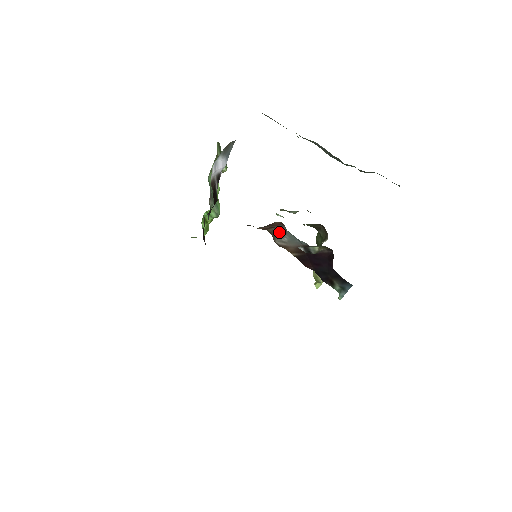
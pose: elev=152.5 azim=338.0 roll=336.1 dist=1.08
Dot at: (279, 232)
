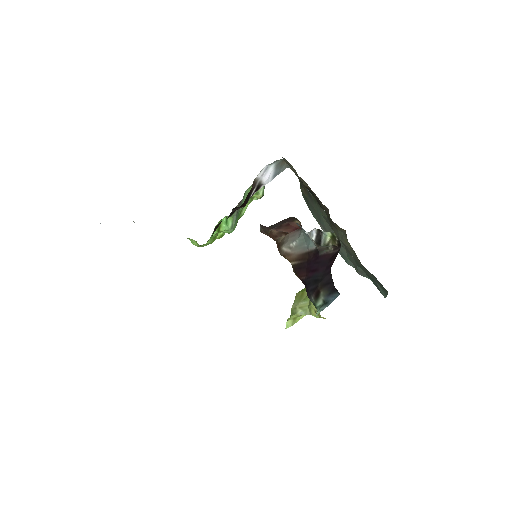
Dot at: (291, 237)
